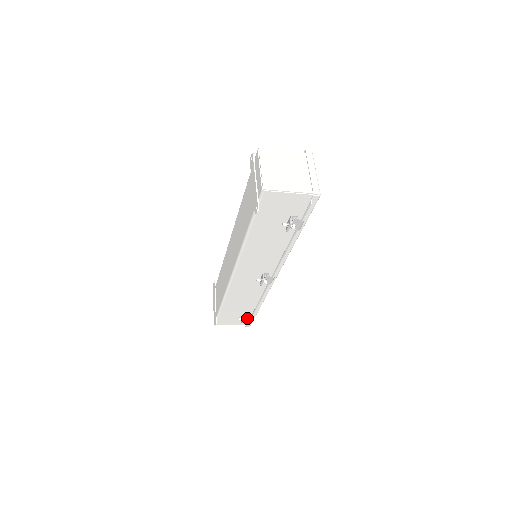
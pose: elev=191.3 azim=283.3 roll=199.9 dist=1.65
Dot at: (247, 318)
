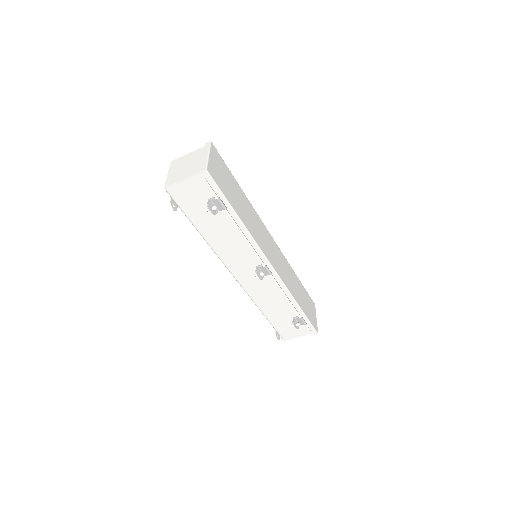
Dot at: (298, 322)
